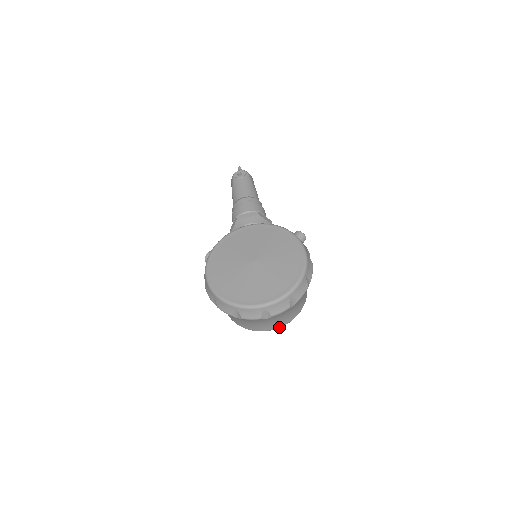
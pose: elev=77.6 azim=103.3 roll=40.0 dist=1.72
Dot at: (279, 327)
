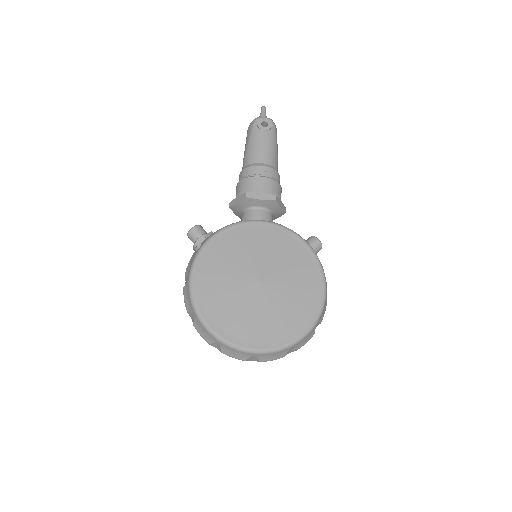
Dot at: occluded
